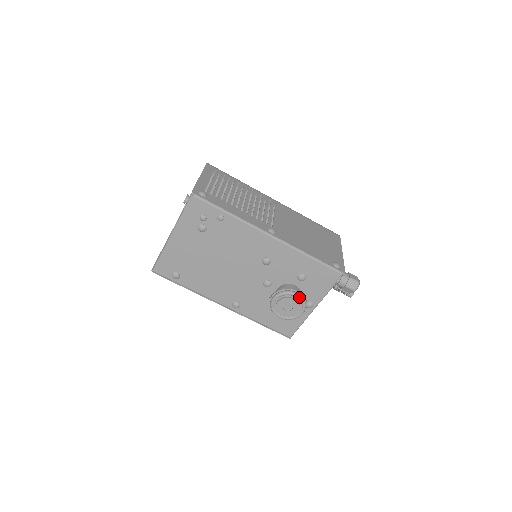
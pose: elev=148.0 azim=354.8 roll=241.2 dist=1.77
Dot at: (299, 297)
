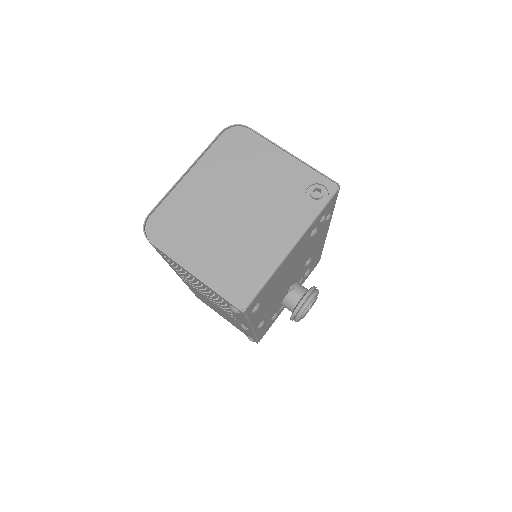
Dot at: occluded
